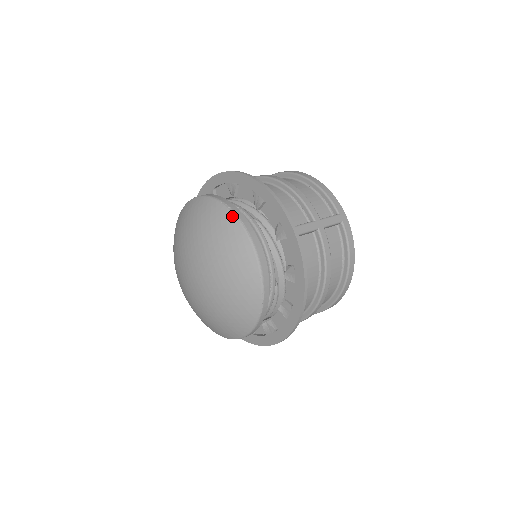
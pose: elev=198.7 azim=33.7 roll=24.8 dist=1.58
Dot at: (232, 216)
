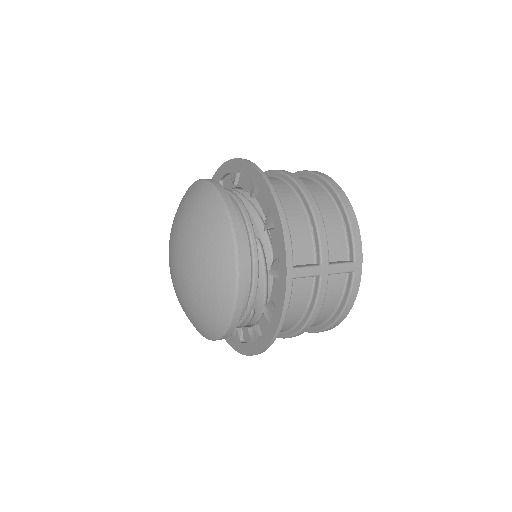
Dot at: (230, 234)
